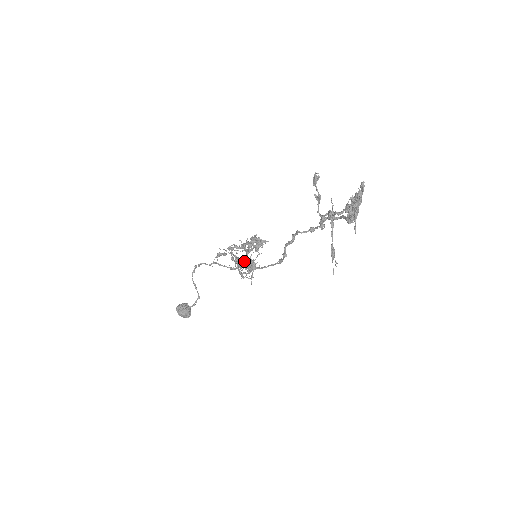
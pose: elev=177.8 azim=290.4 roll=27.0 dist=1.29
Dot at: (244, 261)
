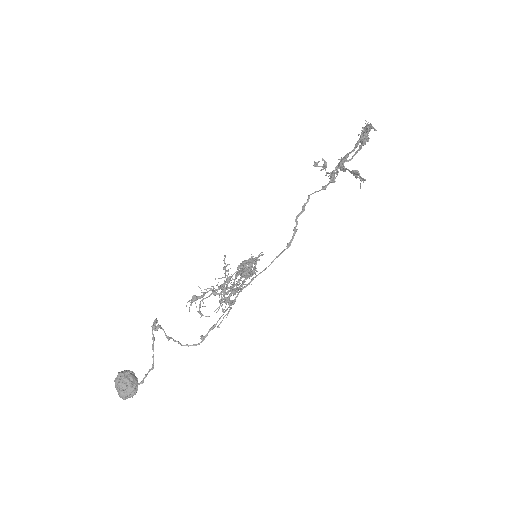
Dot at: occluded
